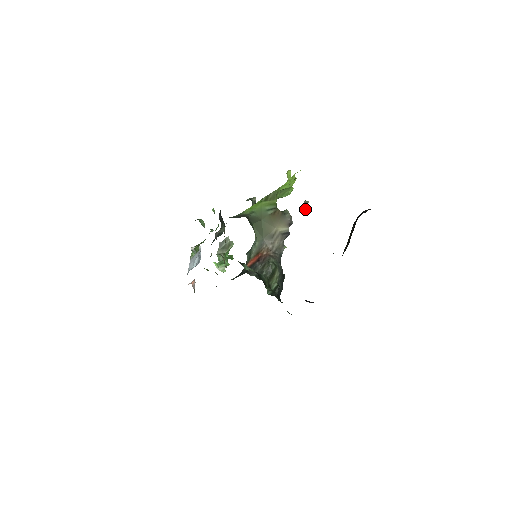
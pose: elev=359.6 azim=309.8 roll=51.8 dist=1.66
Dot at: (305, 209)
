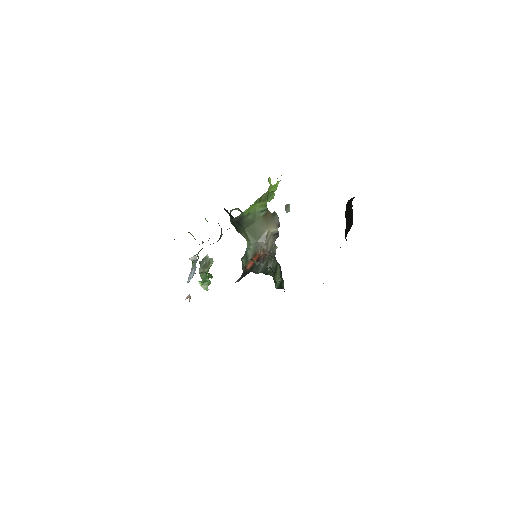
Dot at: (288, 211)
